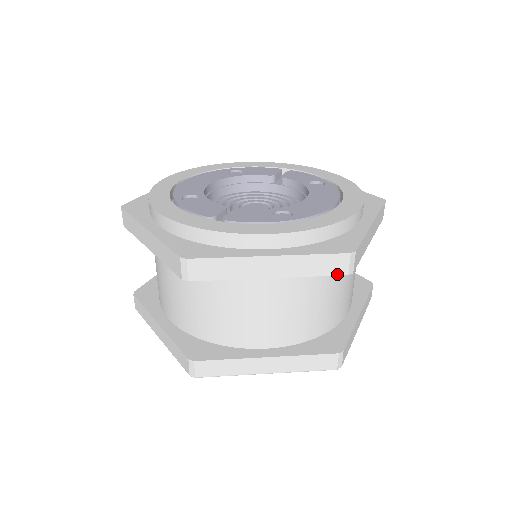
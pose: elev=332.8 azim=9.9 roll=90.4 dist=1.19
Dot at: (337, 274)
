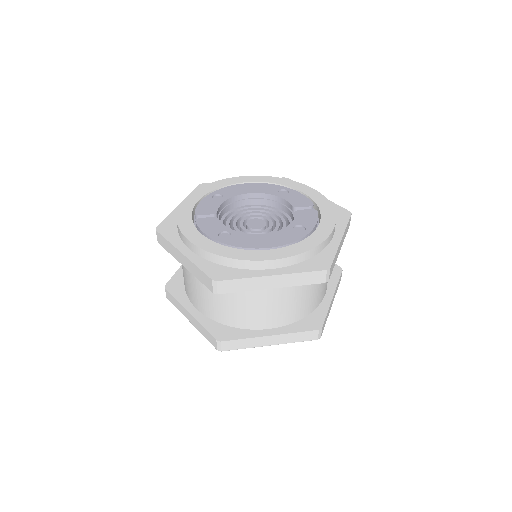
Dot at: (209, 288)
